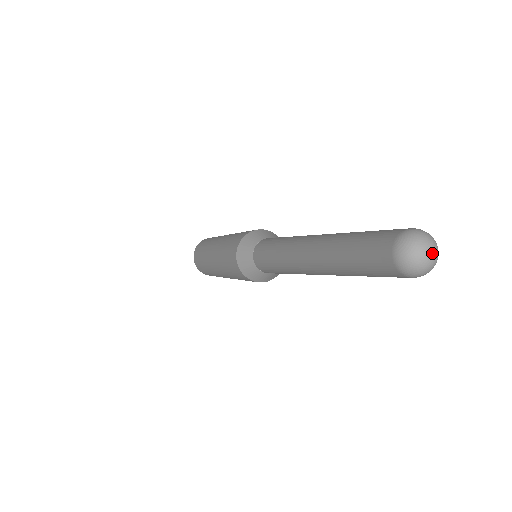
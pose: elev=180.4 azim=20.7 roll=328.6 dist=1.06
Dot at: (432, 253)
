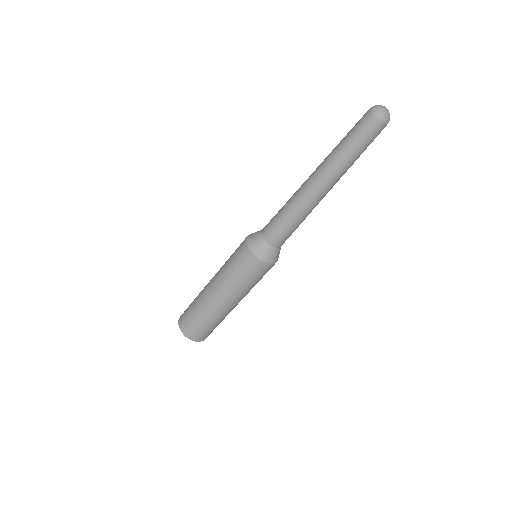
Dot at: (387, 109)
